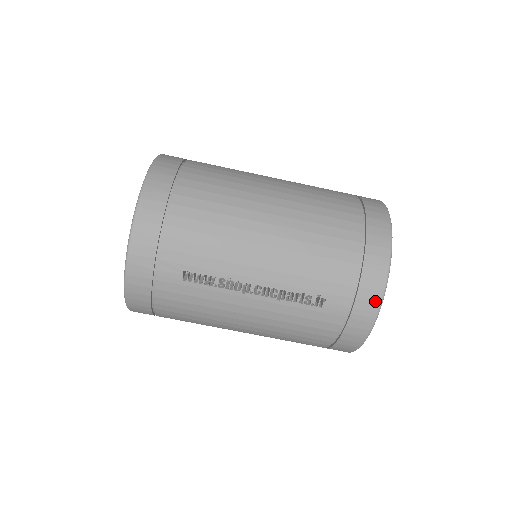
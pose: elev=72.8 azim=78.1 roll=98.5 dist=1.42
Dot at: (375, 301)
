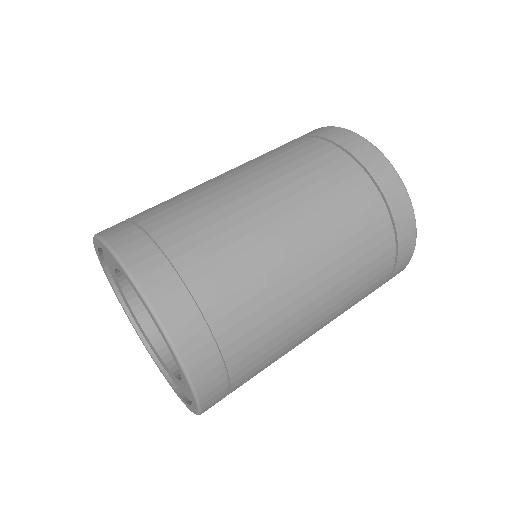
Dot at: occluded
